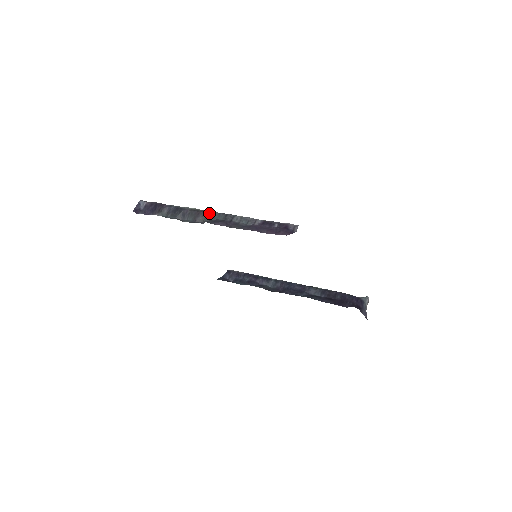
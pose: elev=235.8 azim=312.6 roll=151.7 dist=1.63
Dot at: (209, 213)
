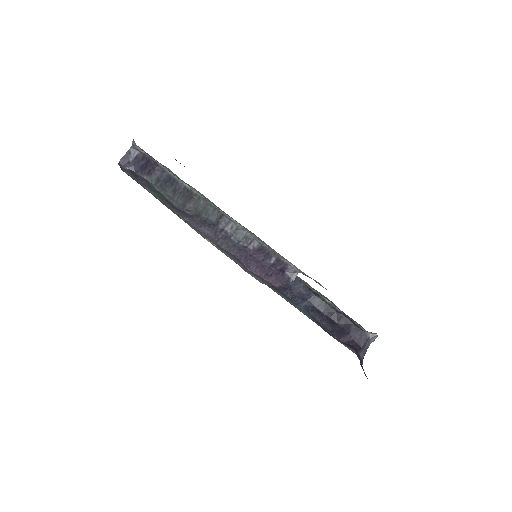
Dot at: (203, 203)
